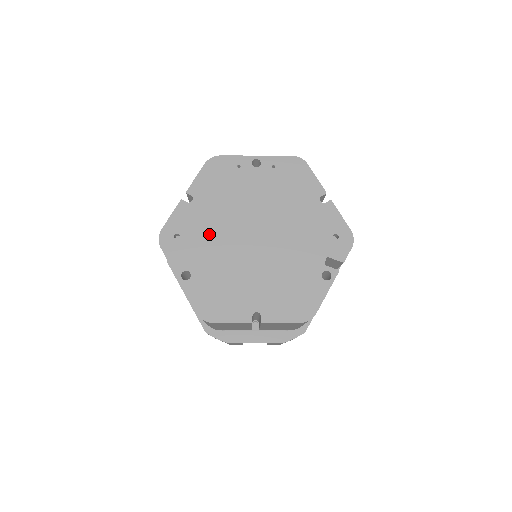
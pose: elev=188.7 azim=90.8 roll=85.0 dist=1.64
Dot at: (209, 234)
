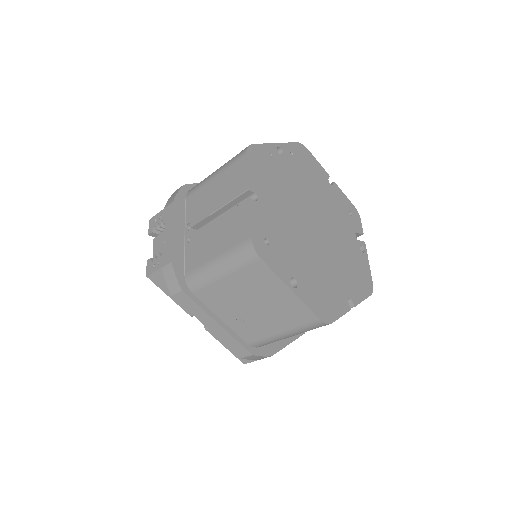
Dot at: (287, 232)
